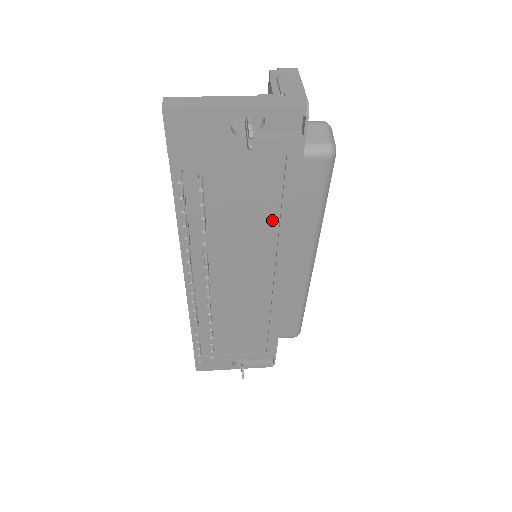
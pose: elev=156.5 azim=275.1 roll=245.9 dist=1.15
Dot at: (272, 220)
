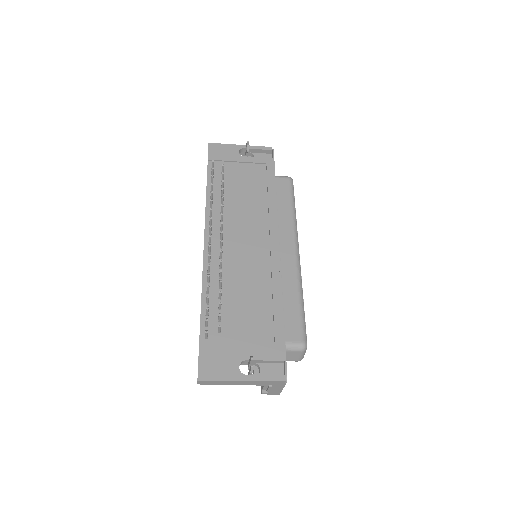
Dot at: (263, 201)
